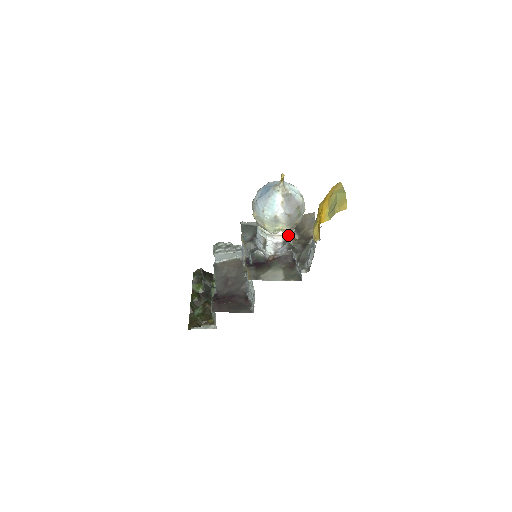
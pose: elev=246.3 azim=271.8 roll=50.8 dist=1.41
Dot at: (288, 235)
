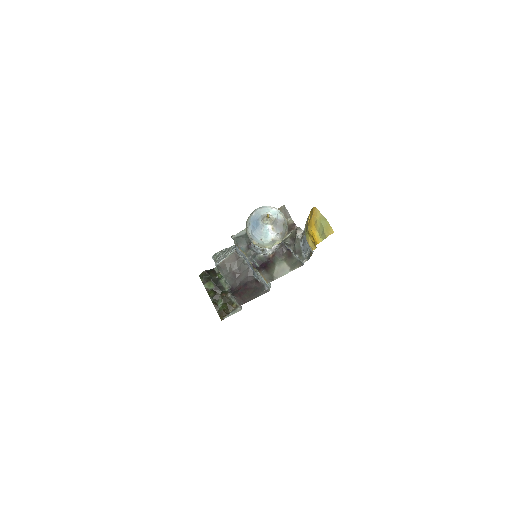
Dot at: occluded
